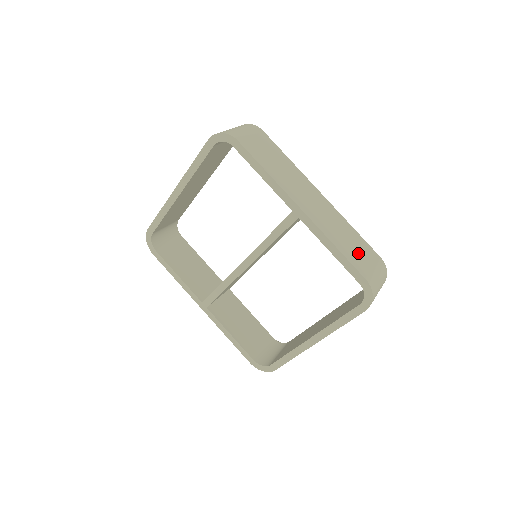
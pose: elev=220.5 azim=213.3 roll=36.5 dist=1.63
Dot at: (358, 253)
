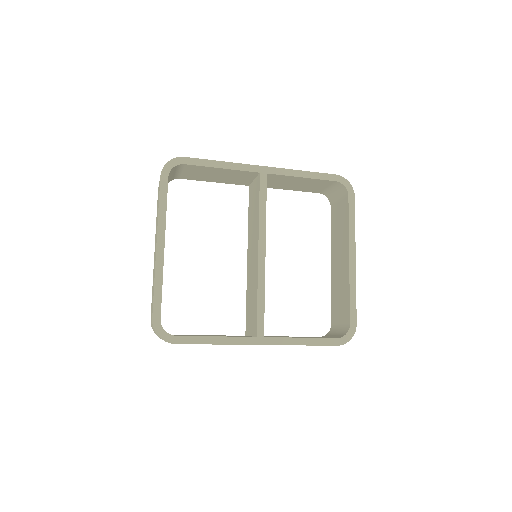
Dot at: occluded
